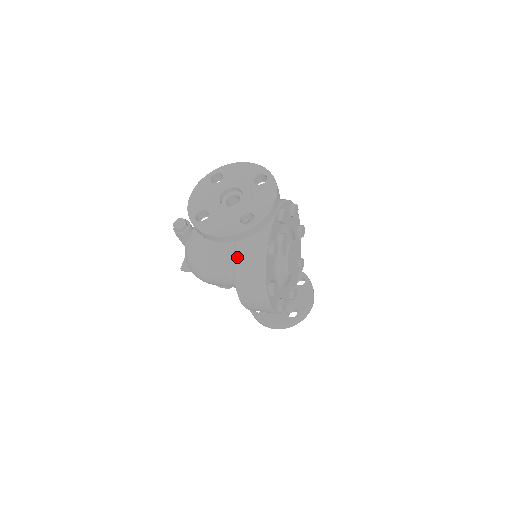
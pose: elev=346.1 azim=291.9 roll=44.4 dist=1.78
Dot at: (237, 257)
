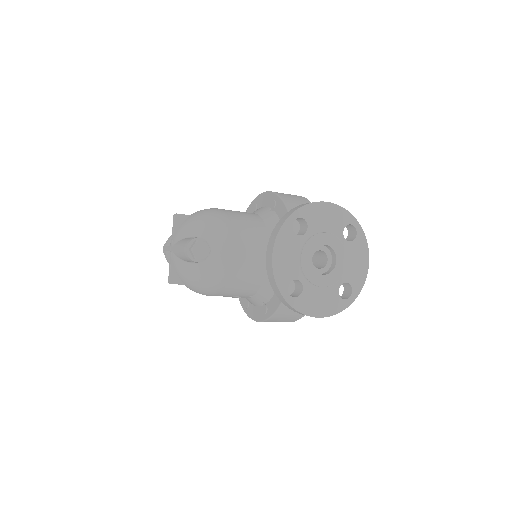
Dot at: occluded
